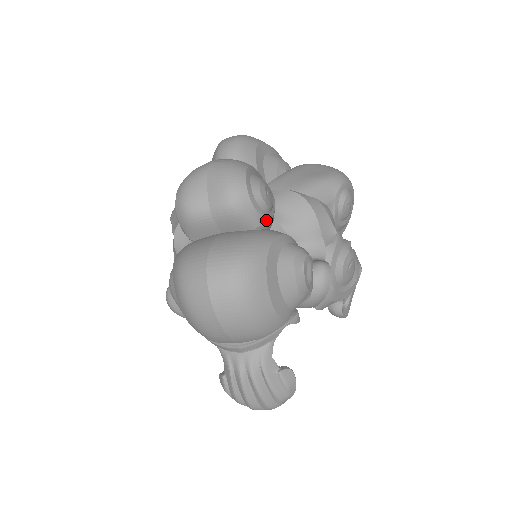
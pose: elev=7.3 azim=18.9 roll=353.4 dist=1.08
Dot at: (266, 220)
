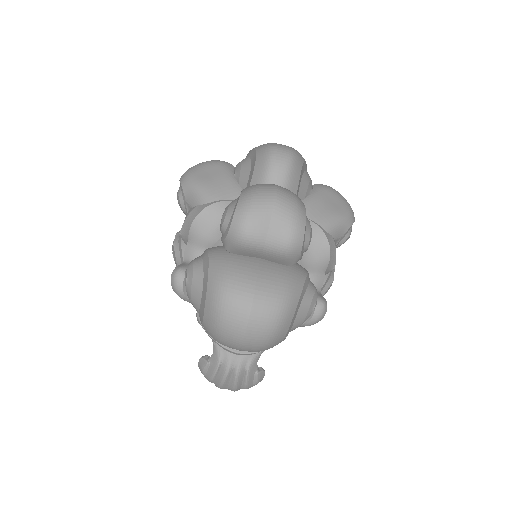
Dot at: (300, 259)
